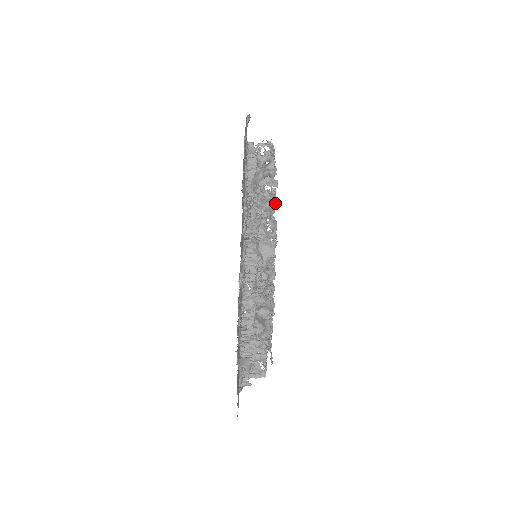
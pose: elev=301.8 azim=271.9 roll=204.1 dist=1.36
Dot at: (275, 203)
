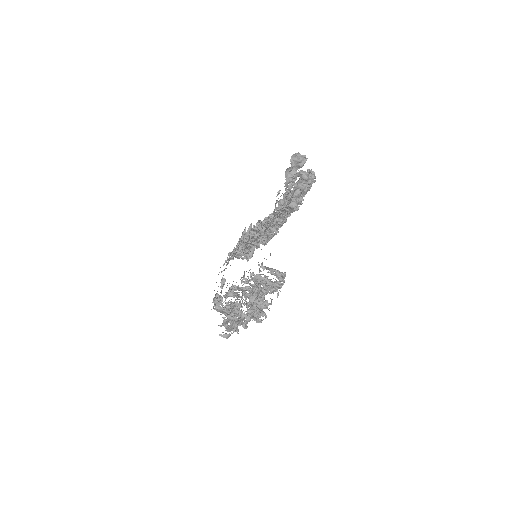
Dot at: occluded
